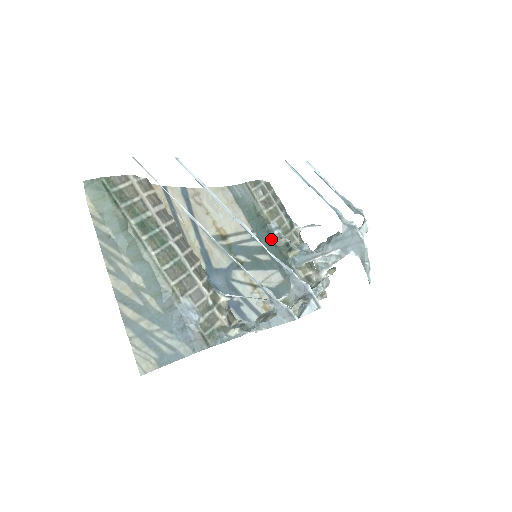
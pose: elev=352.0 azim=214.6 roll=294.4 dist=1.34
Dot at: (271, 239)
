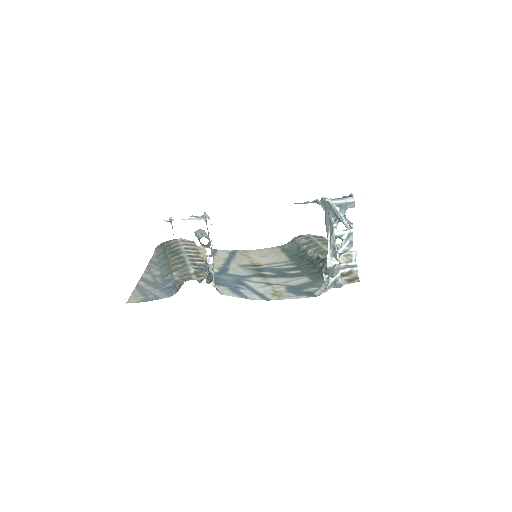
Dot at: (307, 262)
